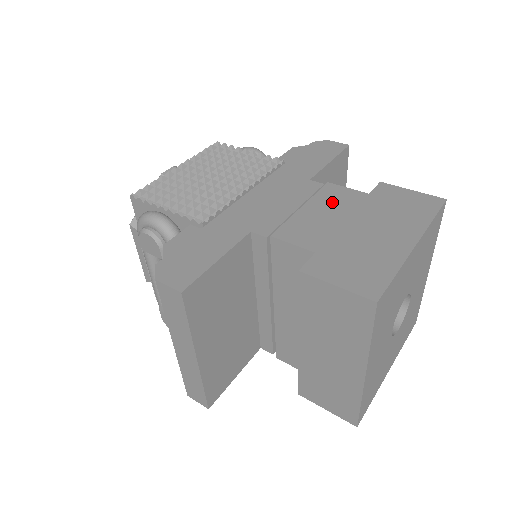
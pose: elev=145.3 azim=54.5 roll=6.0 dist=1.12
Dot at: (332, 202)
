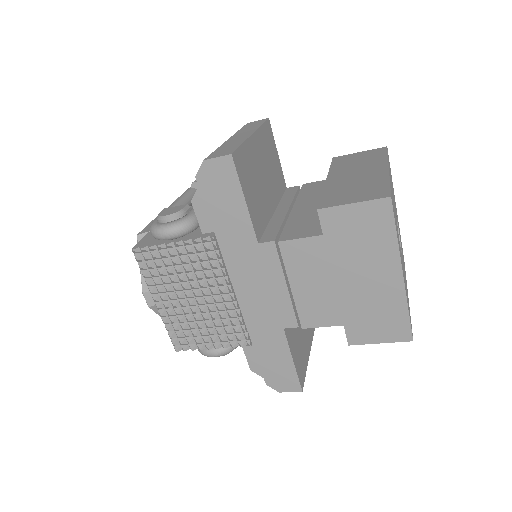
Dot at: occluded
